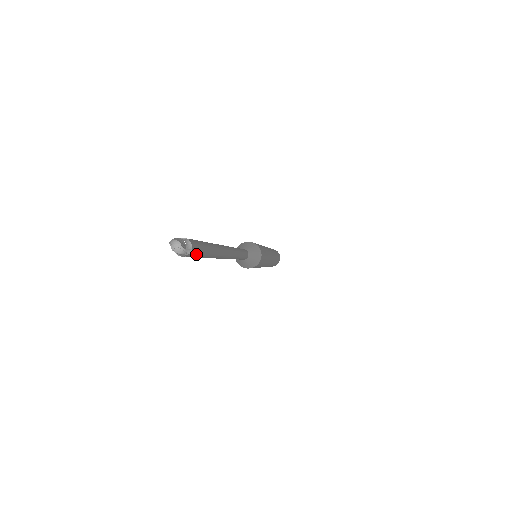
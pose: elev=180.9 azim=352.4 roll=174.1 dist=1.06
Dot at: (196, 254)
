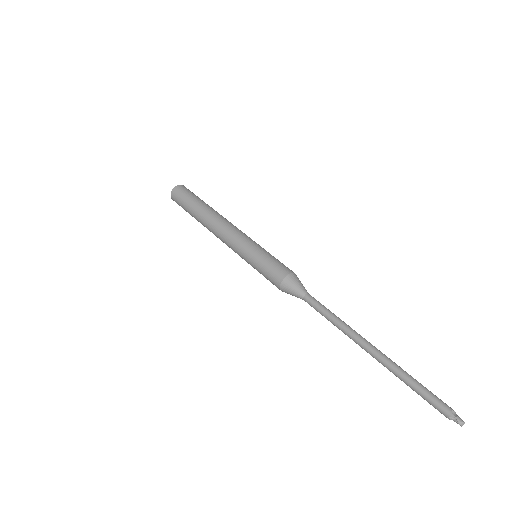
Dot at: (441, 405)
